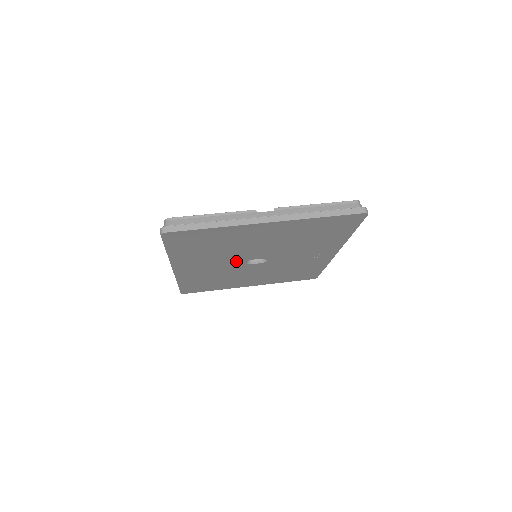
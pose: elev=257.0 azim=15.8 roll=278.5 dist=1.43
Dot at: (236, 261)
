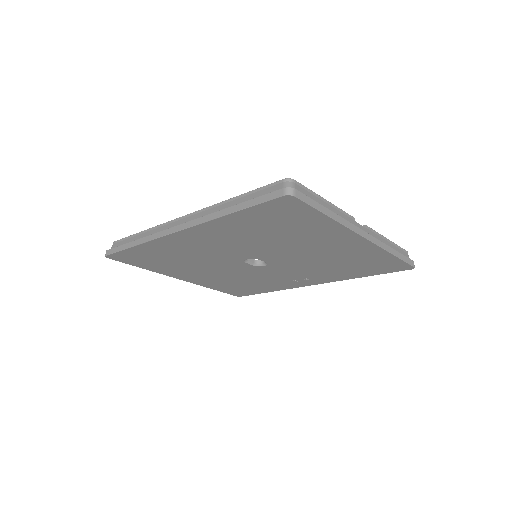
Dot at: (245, 253)
